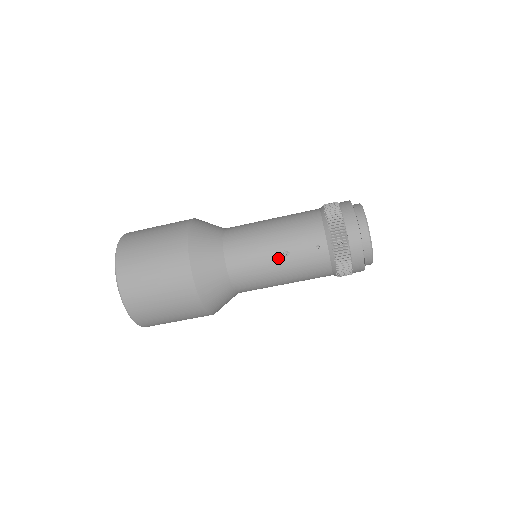
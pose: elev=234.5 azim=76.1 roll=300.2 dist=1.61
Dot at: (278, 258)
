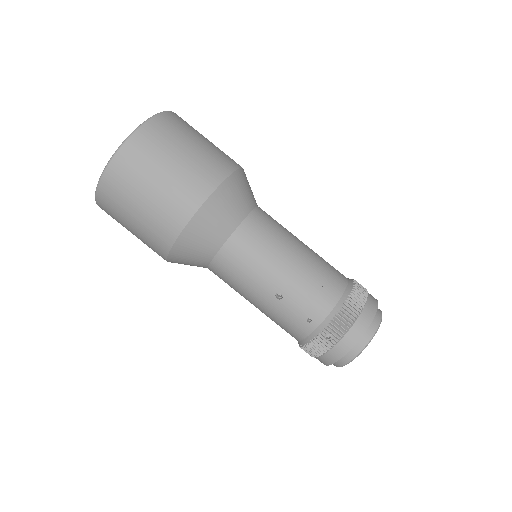
Dot at: (268, 292)
